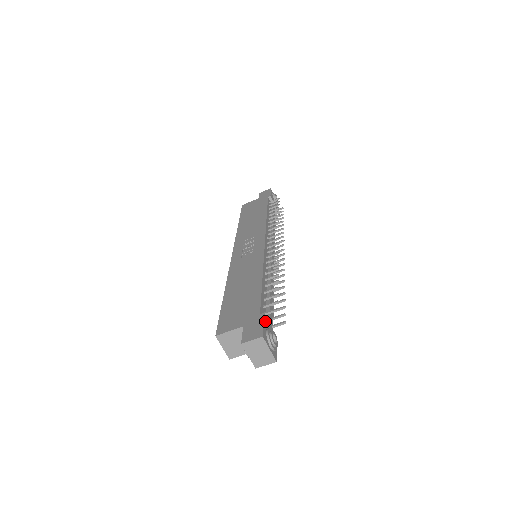
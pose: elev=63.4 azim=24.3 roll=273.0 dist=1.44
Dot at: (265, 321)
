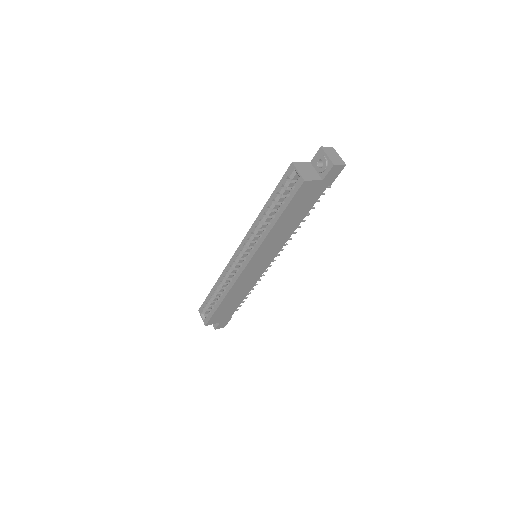
Dot at: occluded
